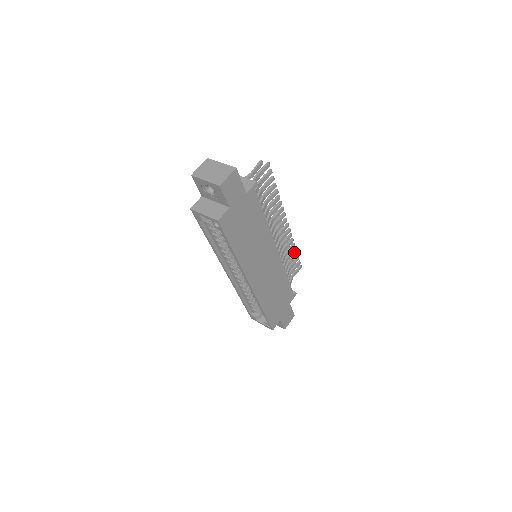
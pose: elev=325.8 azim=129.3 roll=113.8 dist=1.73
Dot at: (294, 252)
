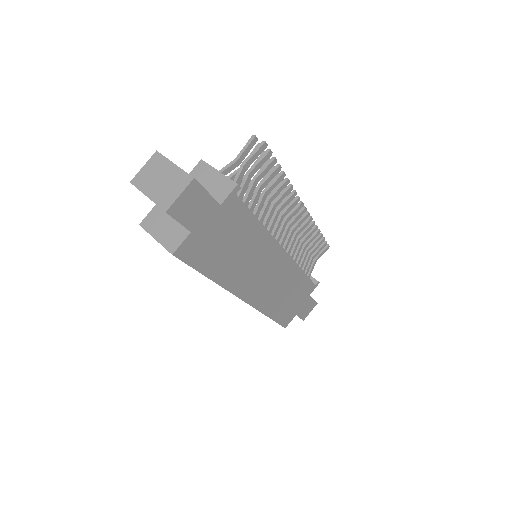
Dot at: (316, 235)
